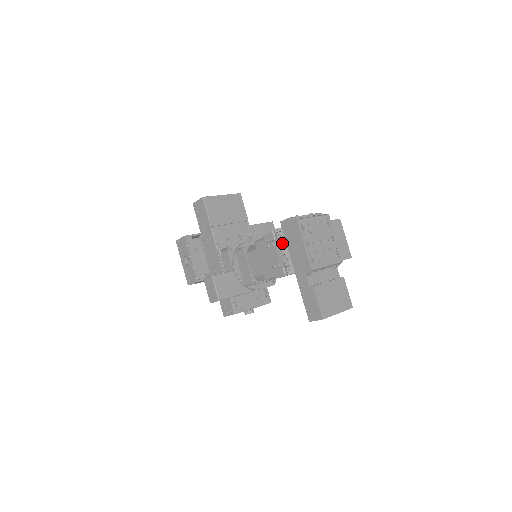
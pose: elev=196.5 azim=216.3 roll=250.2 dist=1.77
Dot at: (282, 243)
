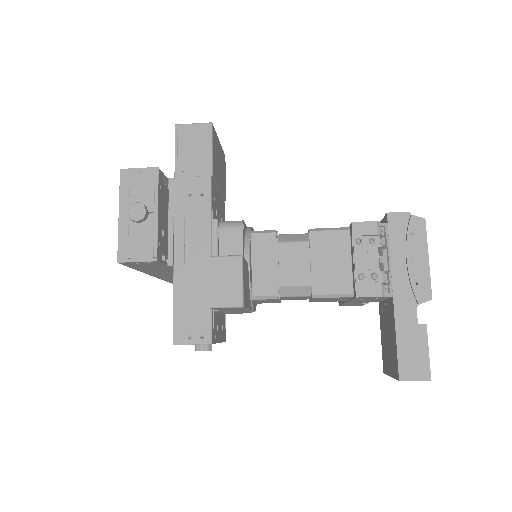
Dot at: (381, 245)
